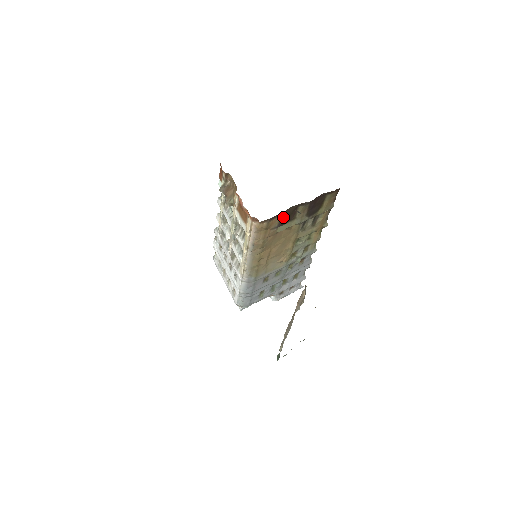
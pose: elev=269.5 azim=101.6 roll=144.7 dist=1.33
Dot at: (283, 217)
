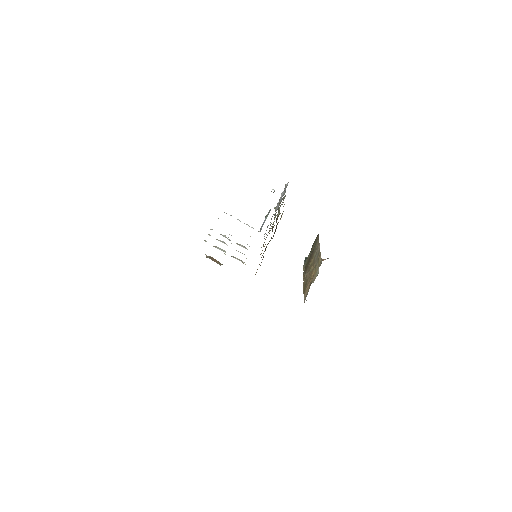
Dot at: occluded
